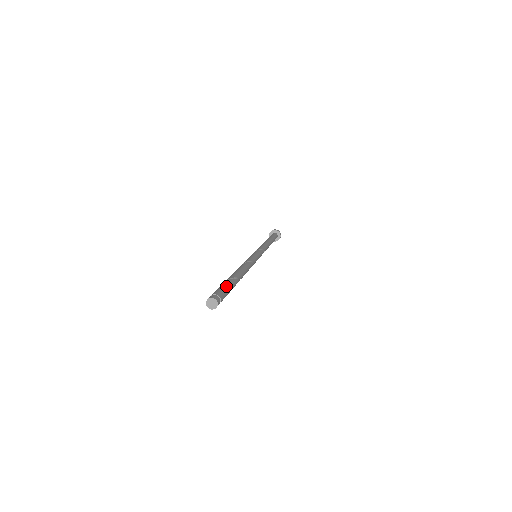
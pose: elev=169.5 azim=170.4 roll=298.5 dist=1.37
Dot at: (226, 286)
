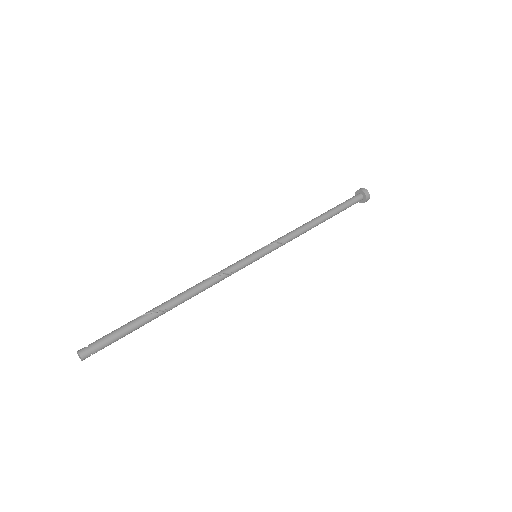
Dot at: (118, 330)
